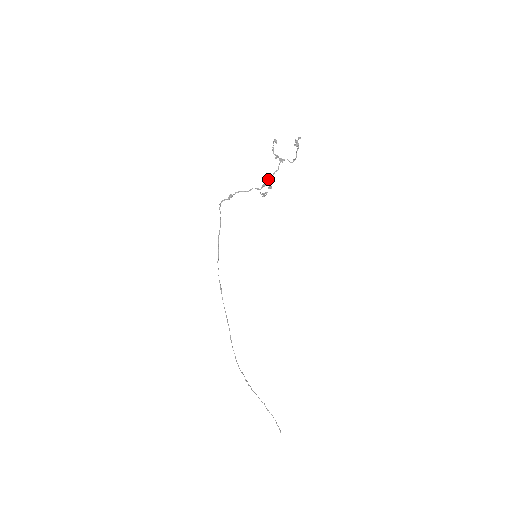
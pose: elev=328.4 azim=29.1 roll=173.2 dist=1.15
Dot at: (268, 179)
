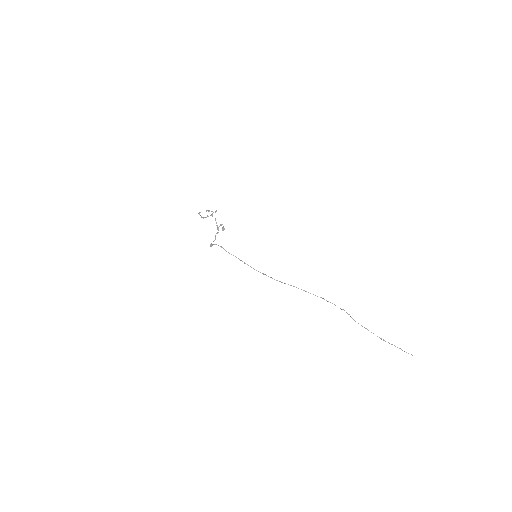
Dot at: (216, 225)
